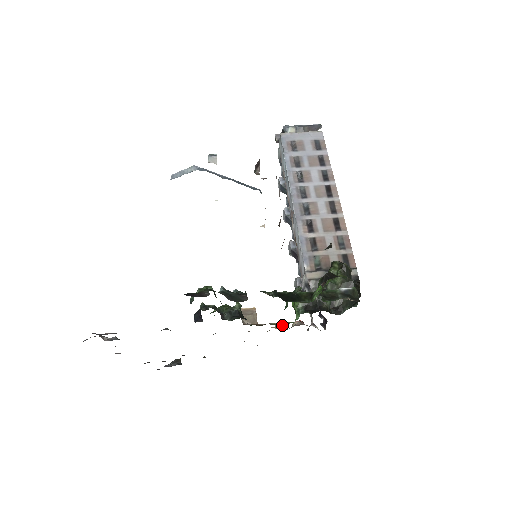
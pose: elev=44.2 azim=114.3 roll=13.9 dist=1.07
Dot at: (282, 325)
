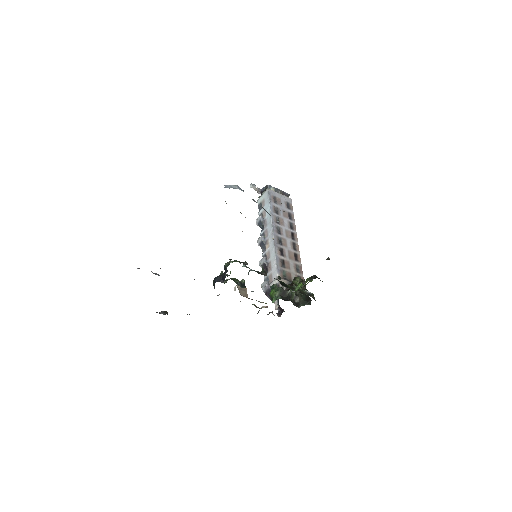
Dot at: occluded
